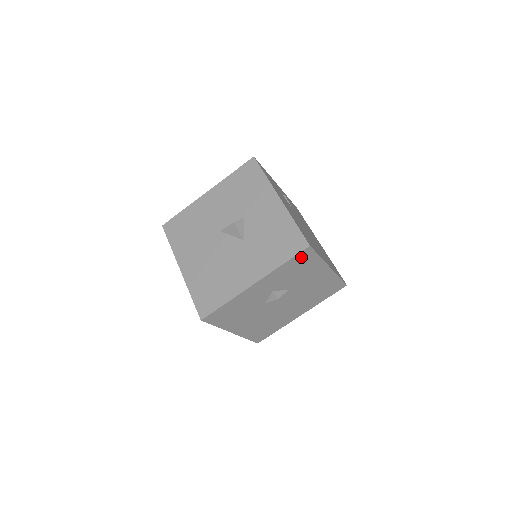
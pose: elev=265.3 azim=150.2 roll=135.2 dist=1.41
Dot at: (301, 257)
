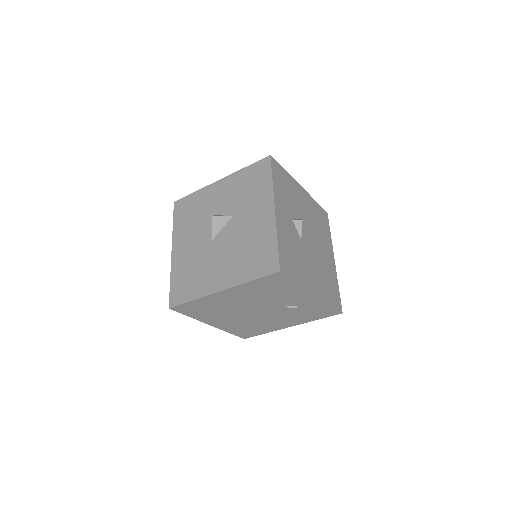
Dot at: (276, 171)
